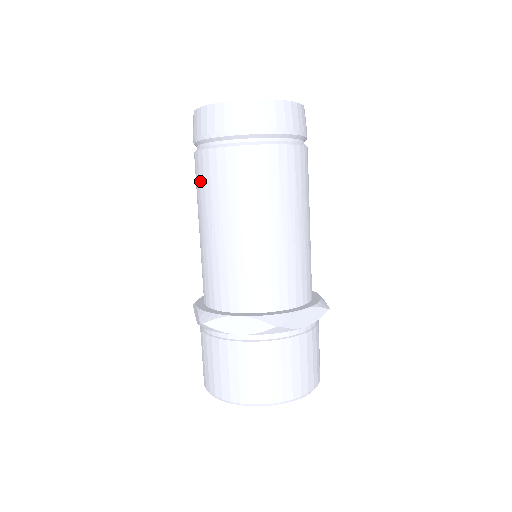
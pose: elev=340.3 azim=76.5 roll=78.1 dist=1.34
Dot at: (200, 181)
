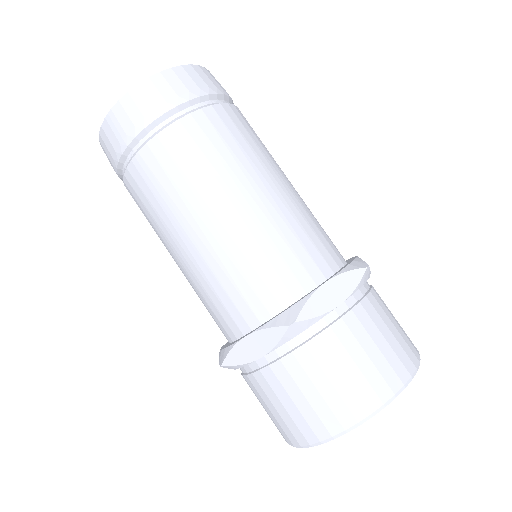
Dot at: (169, 174)
